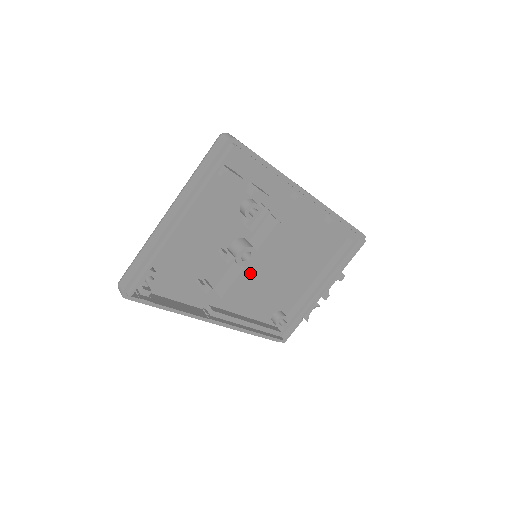
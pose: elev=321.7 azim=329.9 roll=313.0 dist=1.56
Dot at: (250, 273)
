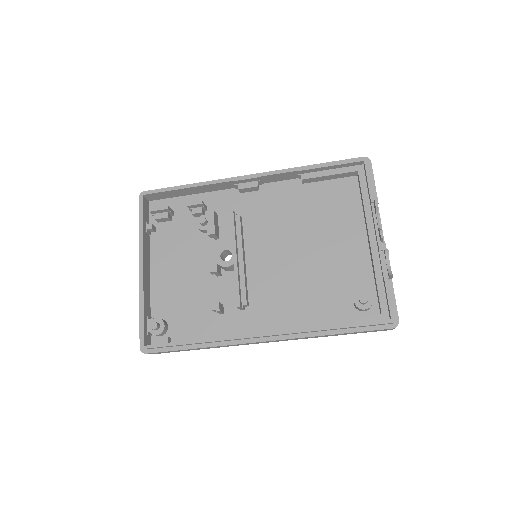
Dot at: (268, 275)
